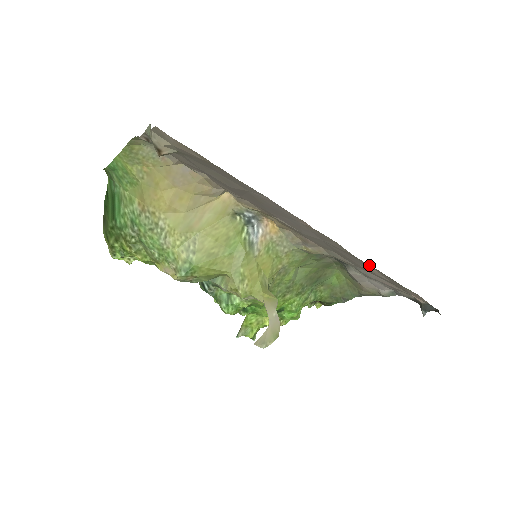
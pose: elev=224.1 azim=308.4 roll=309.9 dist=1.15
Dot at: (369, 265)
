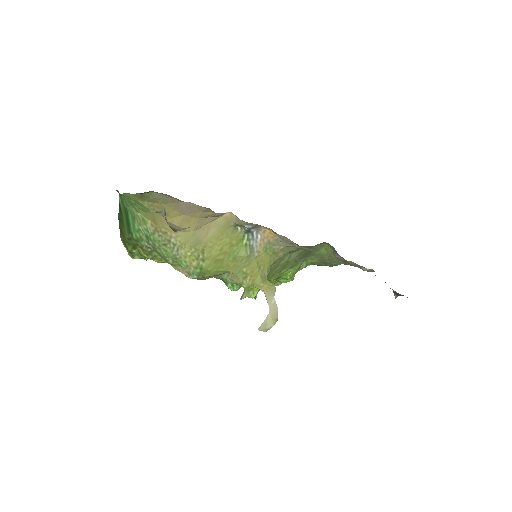
Dot at: occluded
